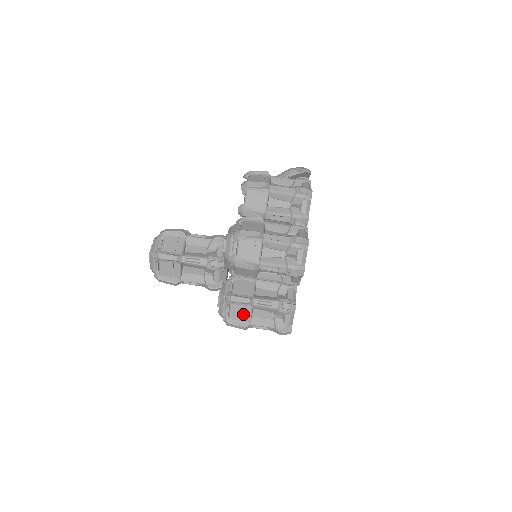
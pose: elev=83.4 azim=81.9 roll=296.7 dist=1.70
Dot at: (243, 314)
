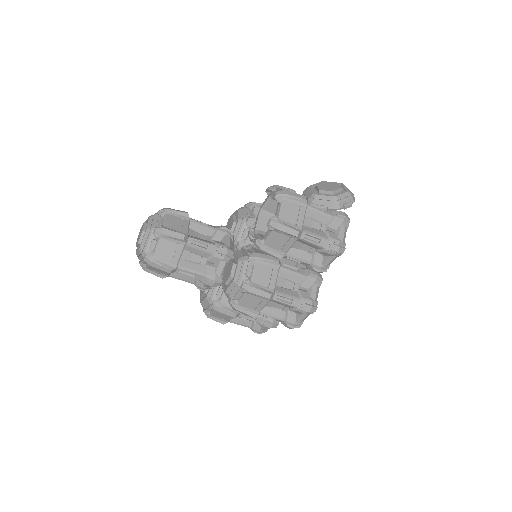
Dot at: (225, 317)
